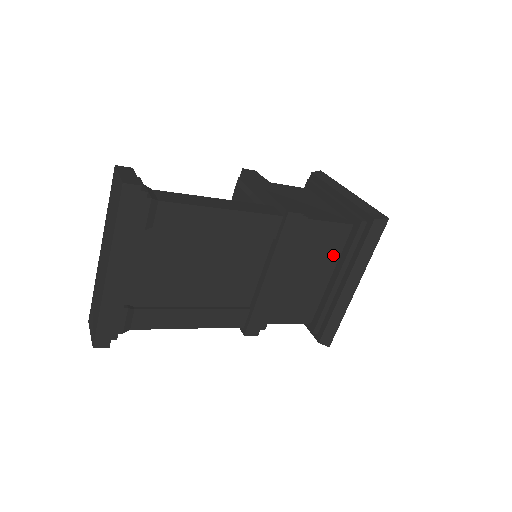
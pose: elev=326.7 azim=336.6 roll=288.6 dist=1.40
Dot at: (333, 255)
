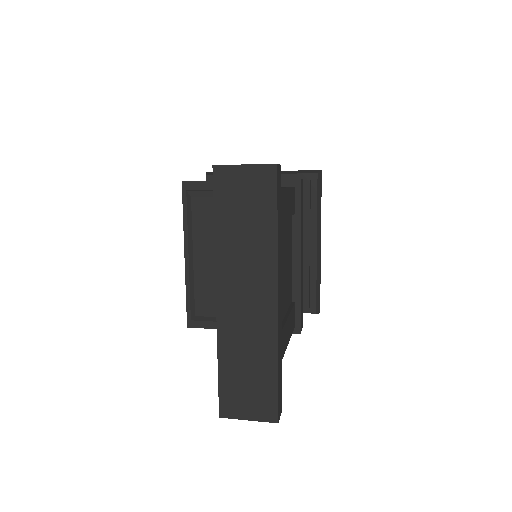
Dot at: occluded
